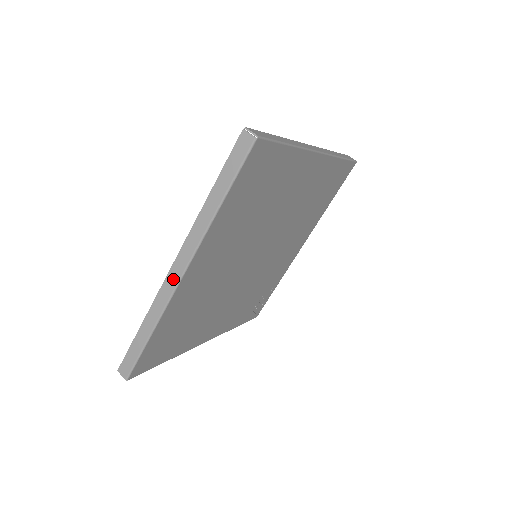
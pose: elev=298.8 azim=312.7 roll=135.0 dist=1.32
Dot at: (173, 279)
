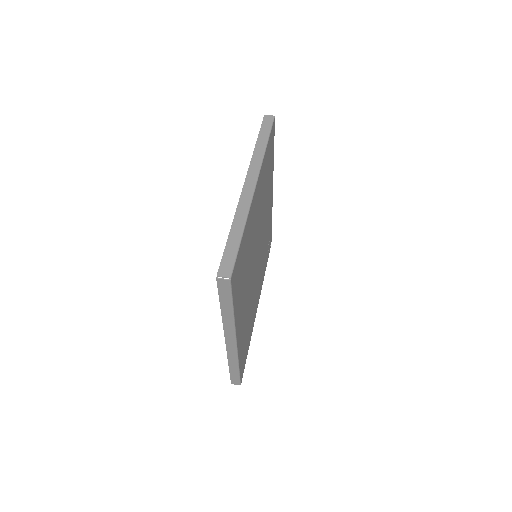
Dot at: (231, 346)
